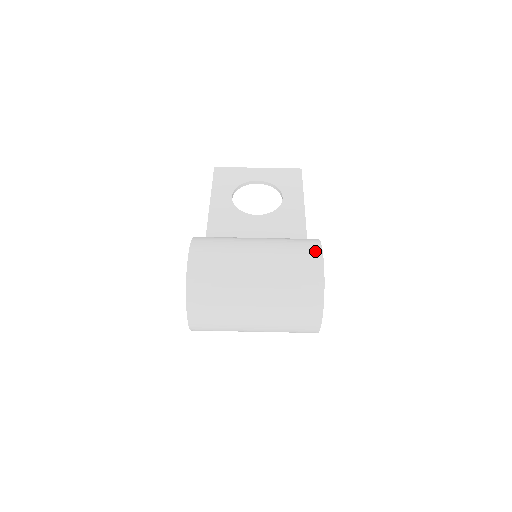
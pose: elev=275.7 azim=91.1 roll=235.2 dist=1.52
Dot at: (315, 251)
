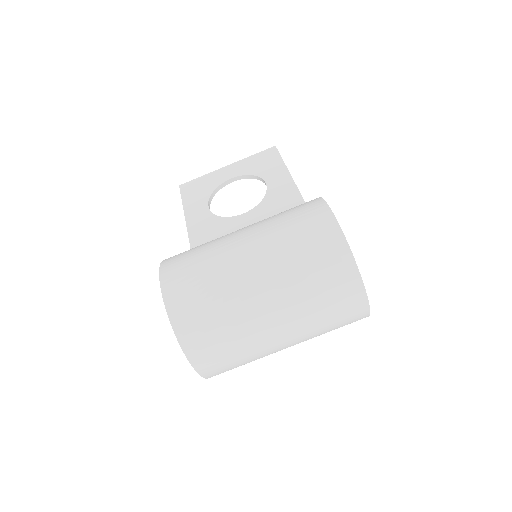
Dot at: (319, 210)
